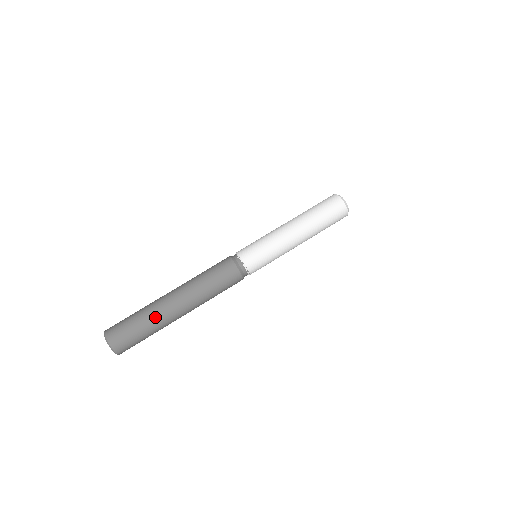
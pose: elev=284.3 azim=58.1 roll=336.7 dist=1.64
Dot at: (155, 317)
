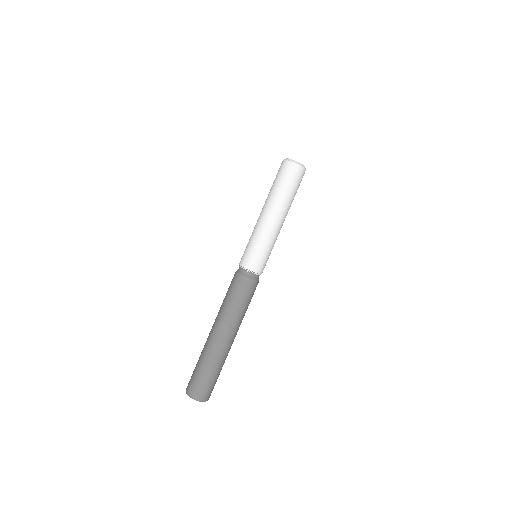
Dot at: (208, 355)
